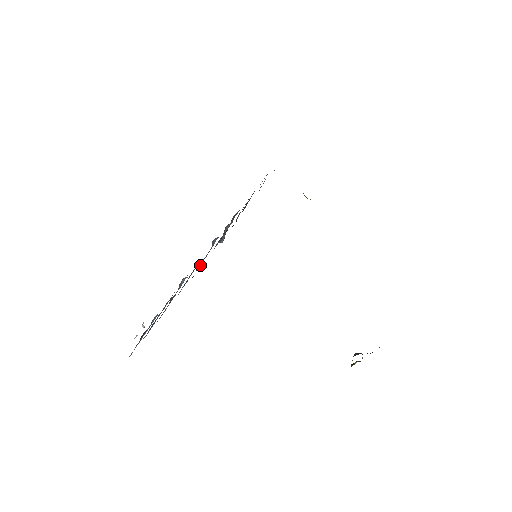
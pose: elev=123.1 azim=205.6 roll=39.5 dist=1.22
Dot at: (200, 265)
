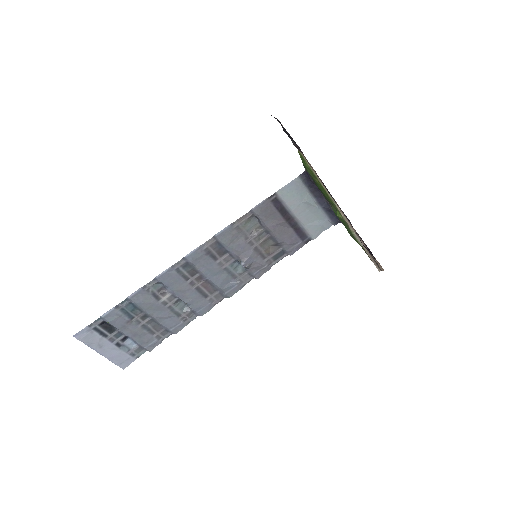
Dot at: (207, 249)
